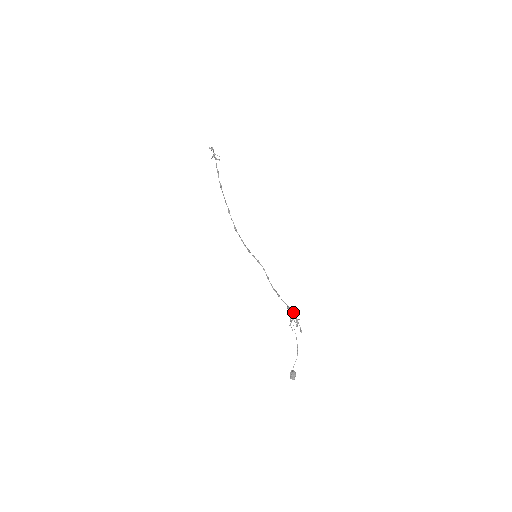
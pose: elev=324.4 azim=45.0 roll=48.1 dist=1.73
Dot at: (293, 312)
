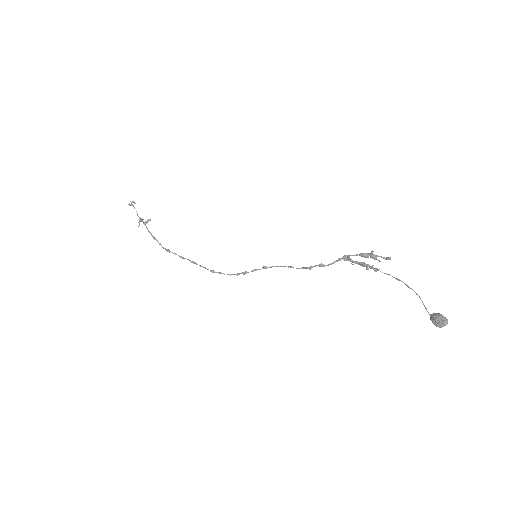
Dot at: (356, 254)
